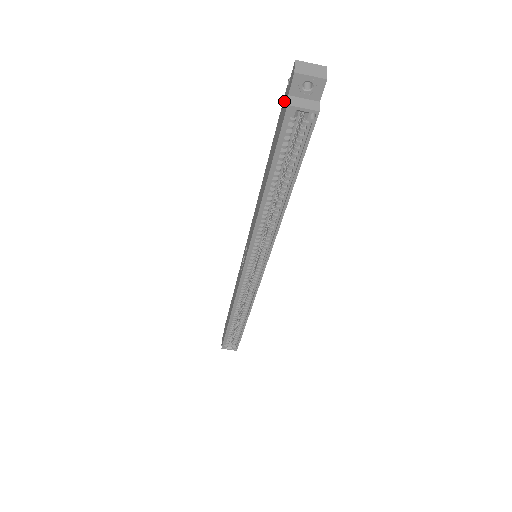
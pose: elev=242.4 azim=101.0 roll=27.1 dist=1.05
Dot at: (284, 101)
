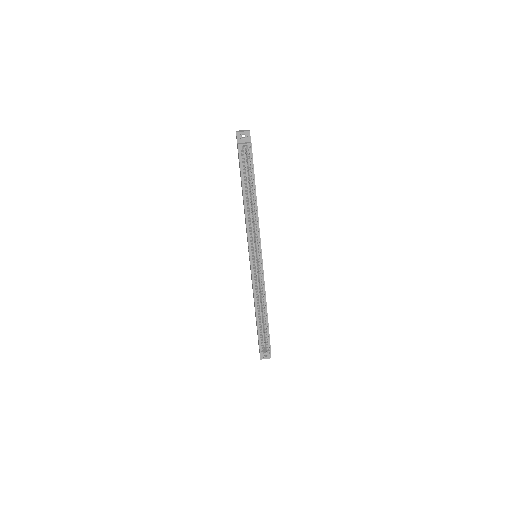
Dot at: occluded
